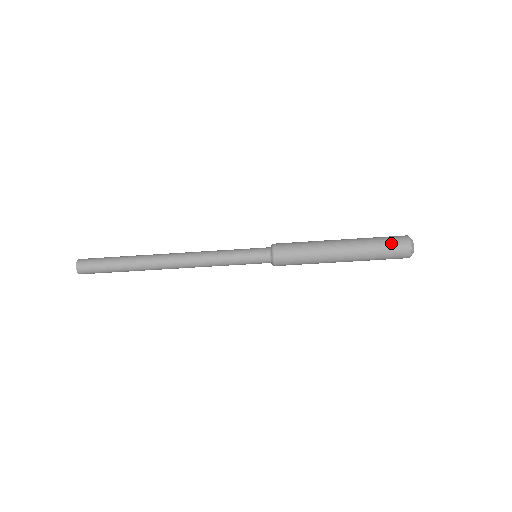
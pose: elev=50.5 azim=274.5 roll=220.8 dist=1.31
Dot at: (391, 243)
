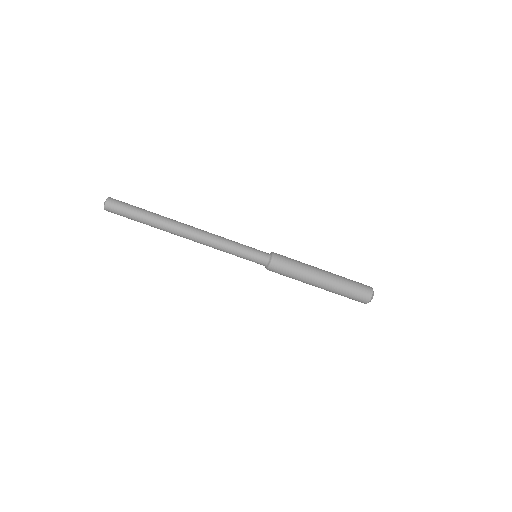
Dot at: (359, 288)
